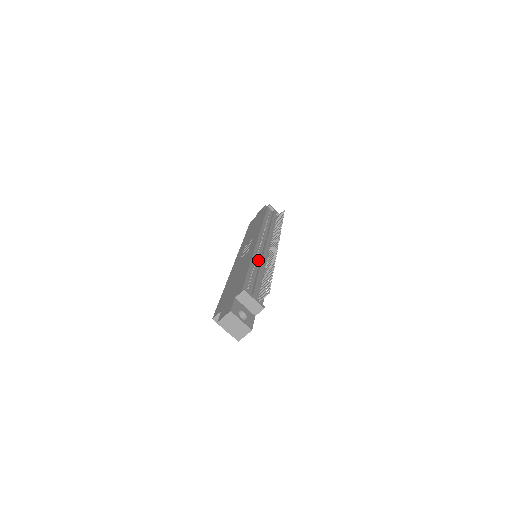
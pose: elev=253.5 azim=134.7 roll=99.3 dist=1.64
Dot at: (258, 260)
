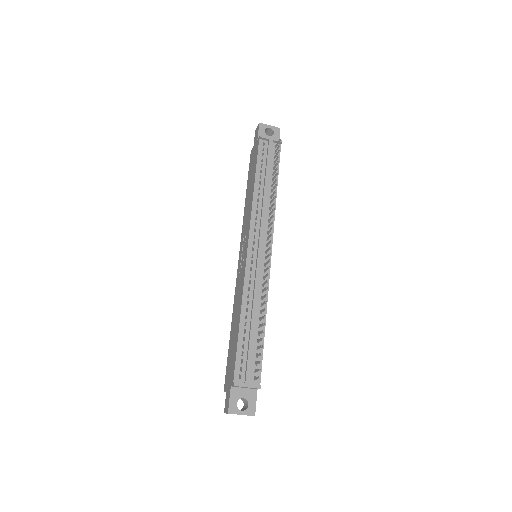
Dot at: (250, 296)
